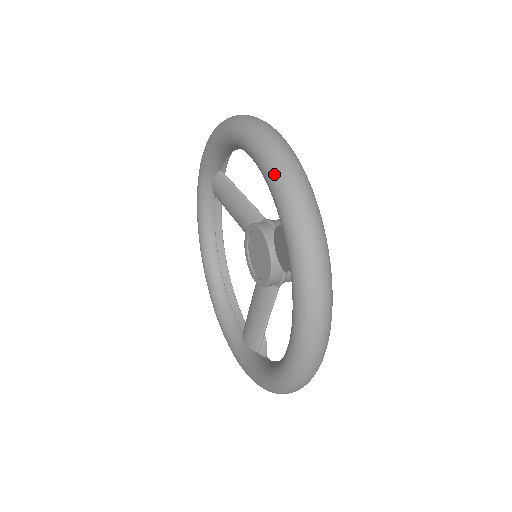
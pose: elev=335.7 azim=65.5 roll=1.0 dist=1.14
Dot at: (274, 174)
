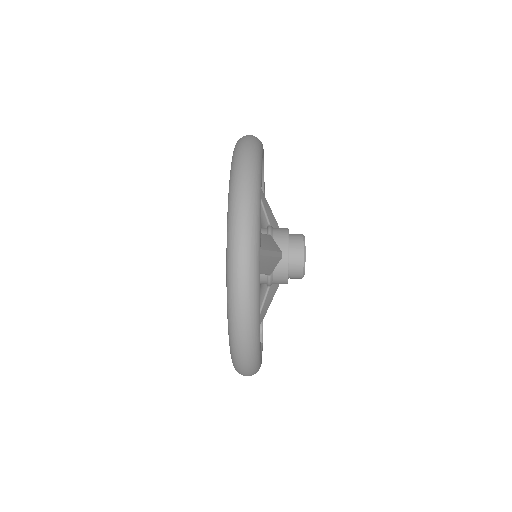
Dot at: (230, 193)
